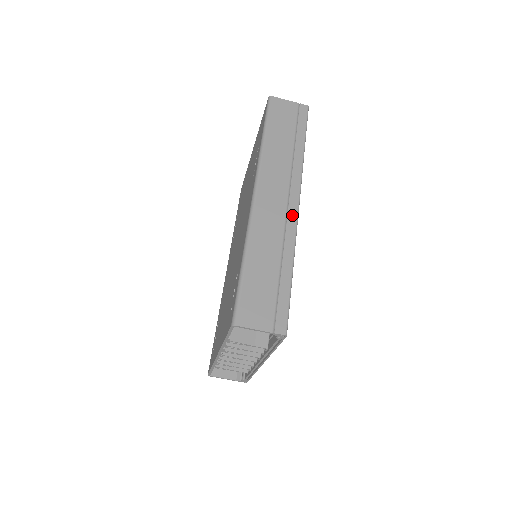
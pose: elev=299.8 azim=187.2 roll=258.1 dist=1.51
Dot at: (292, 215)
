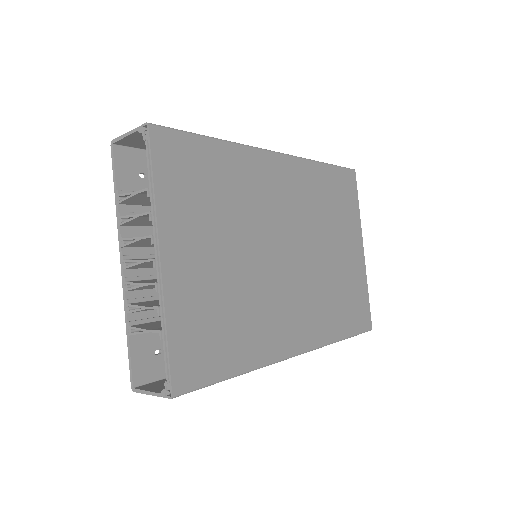
Dot at: occluded
